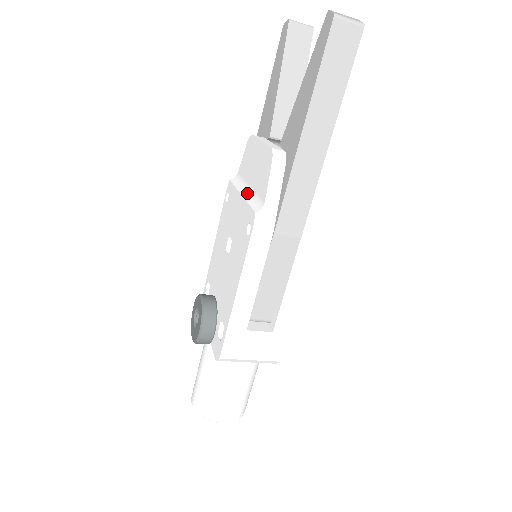
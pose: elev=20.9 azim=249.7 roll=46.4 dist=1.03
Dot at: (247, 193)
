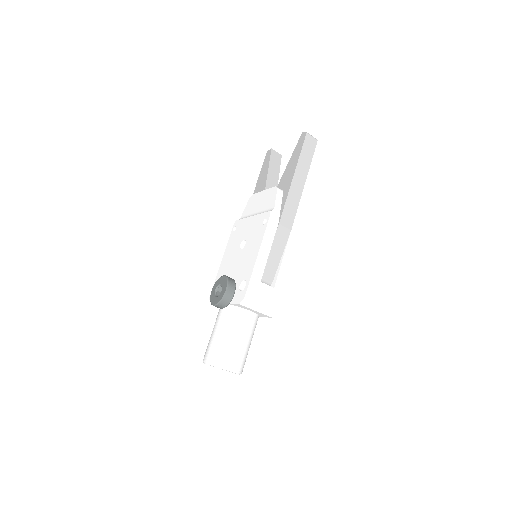
Dot at: (256, 214)
